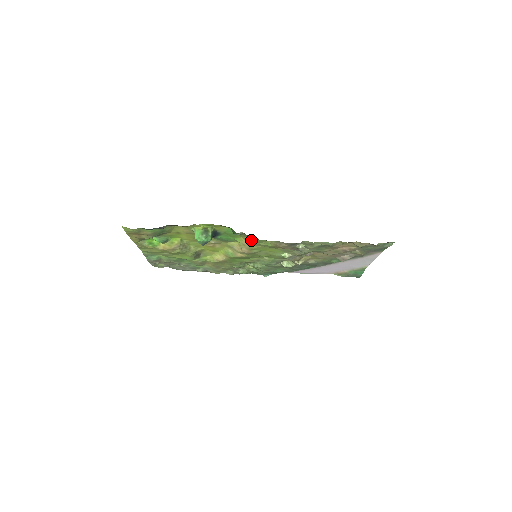
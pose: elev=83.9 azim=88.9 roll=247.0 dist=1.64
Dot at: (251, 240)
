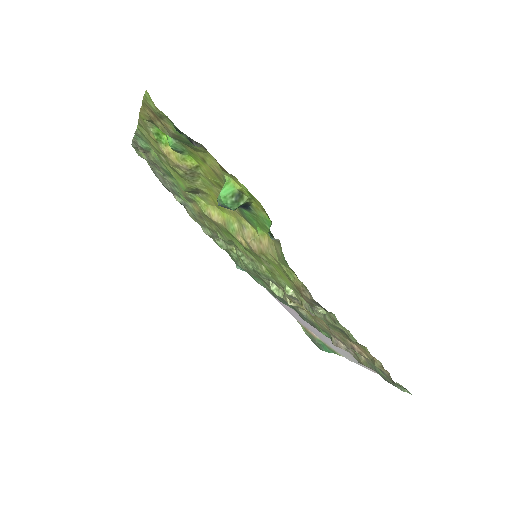
Dot at: (276, 251)
